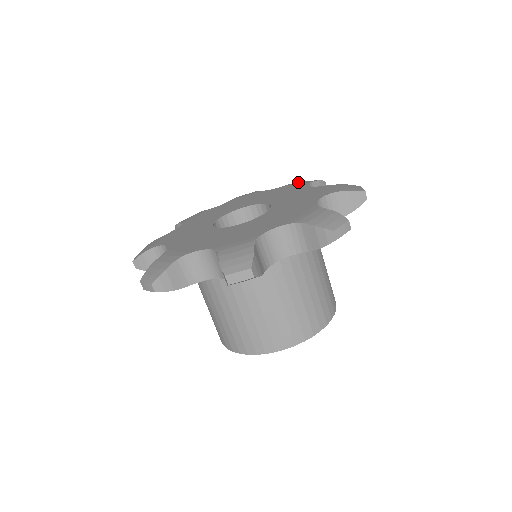
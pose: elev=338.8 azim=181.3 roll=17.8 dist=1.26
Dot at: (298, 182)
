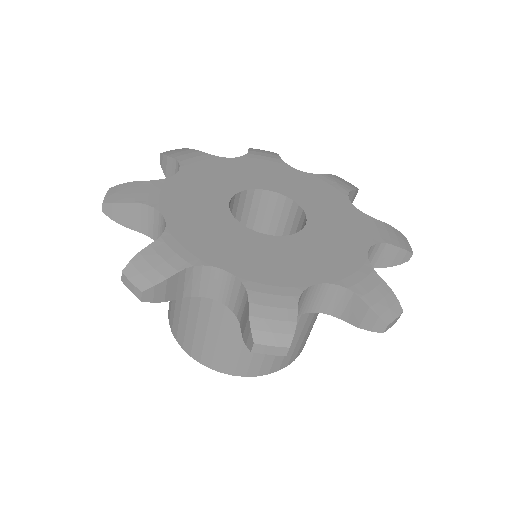
Dot at: (384, 226)
